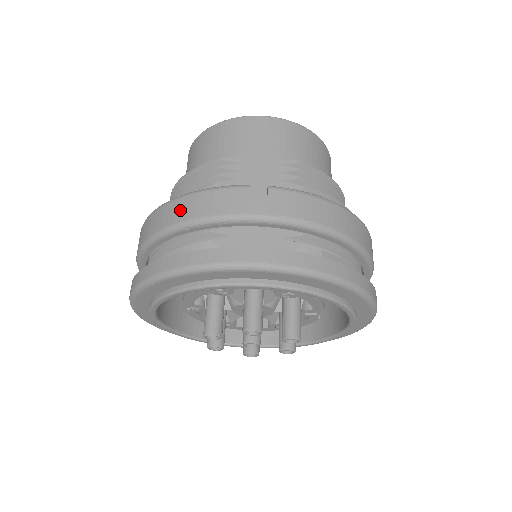
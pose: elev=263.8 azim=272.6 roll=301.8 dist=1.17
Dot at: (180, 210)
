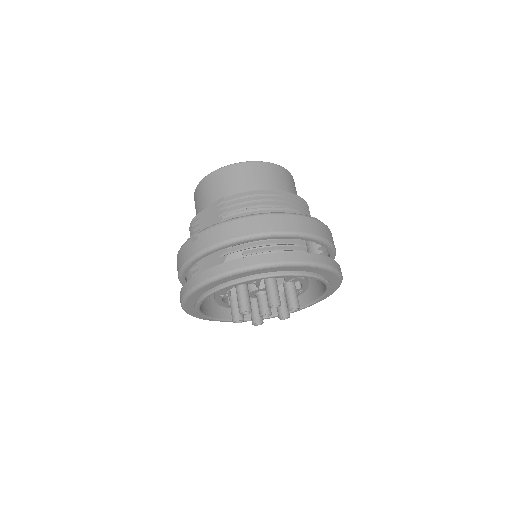
Dot at: (177, 266)
